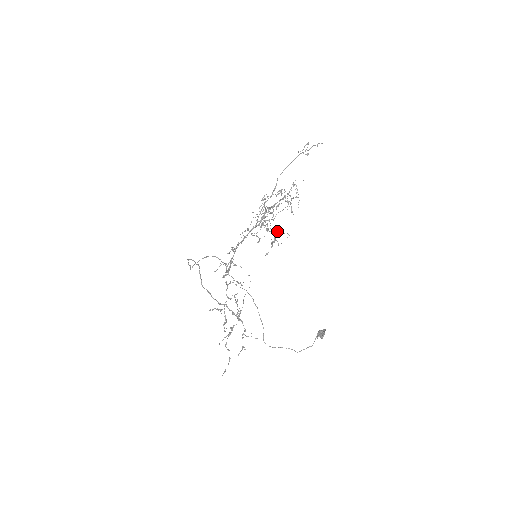
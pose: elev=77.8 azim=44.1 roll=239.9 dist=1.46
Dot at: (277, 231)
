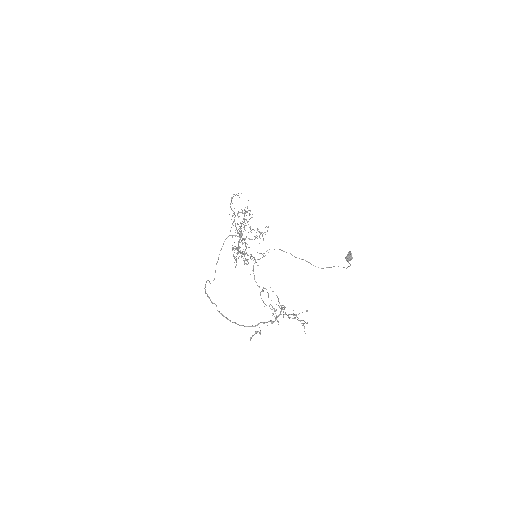
Dot at: (257, 236)
